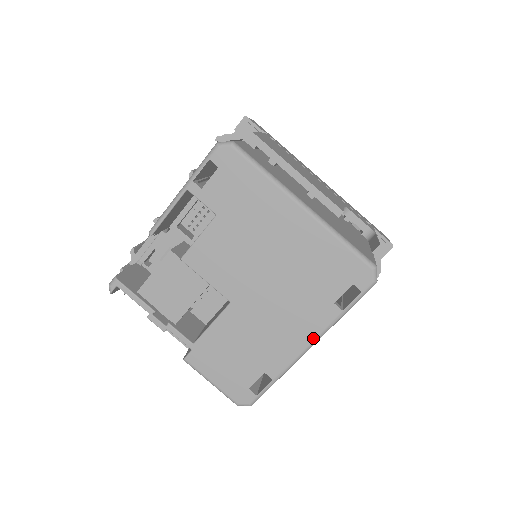
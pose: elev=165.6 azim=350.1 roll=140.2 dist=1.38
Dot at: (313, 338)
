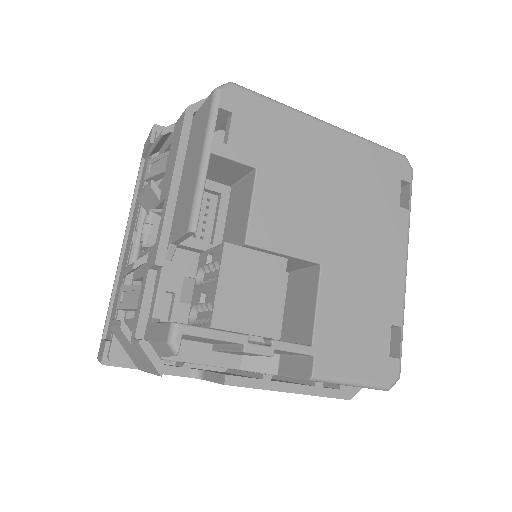
Dot at: (405, 254)
